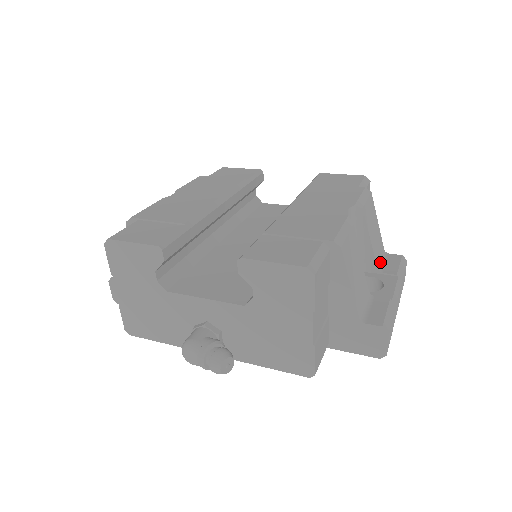
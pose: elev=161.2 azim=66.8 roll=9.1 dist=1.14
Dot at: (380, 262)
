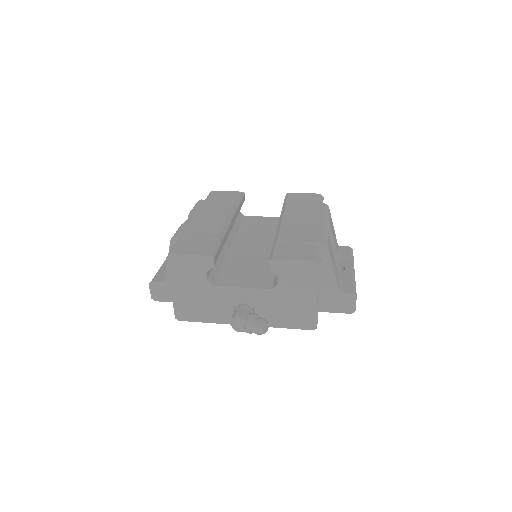
Dot at: (338, 253)
